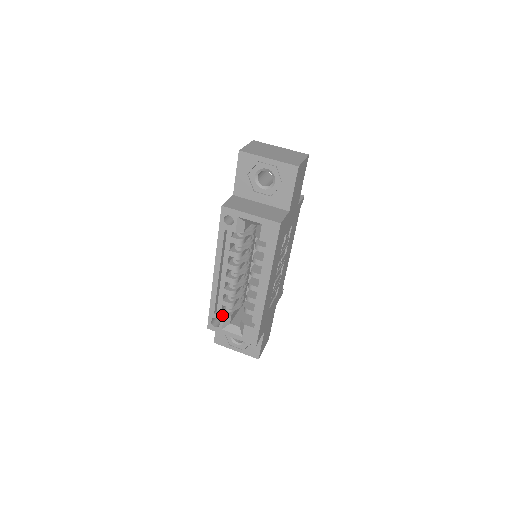
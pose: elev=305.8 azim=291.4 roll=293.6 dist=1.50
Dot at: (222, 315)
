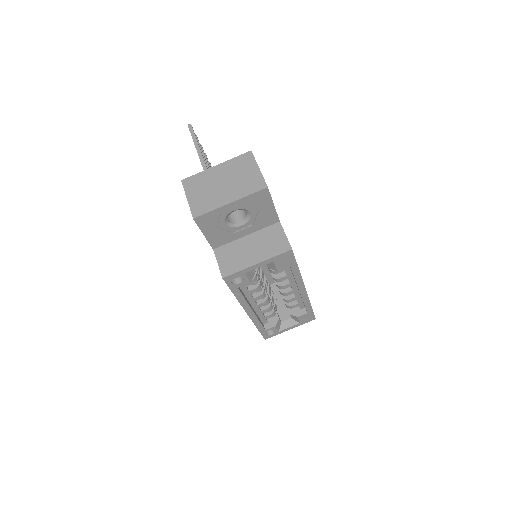
Dot at: (272, 325)
